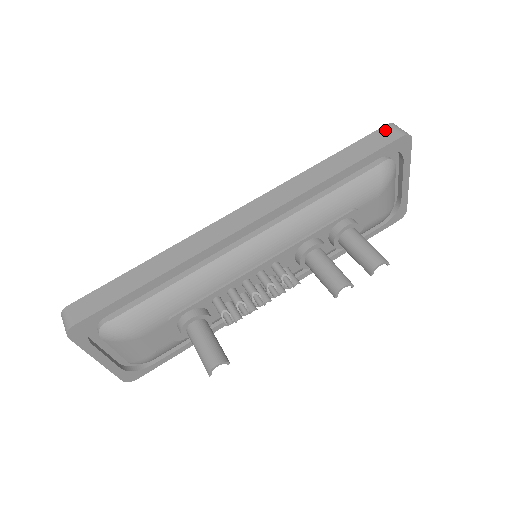
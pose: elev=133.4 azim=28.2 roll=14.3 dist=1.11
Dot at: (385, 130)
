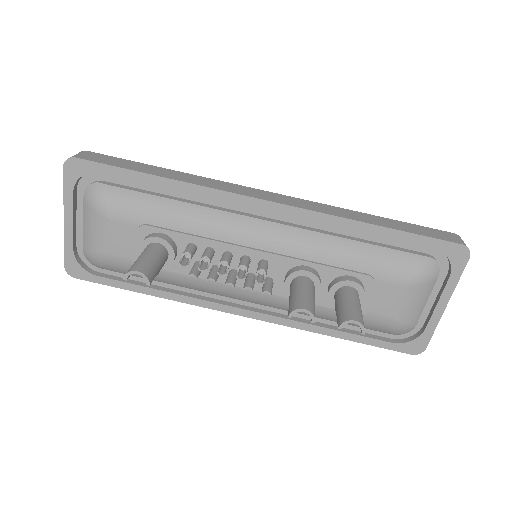
Dot at: (449, 234)
